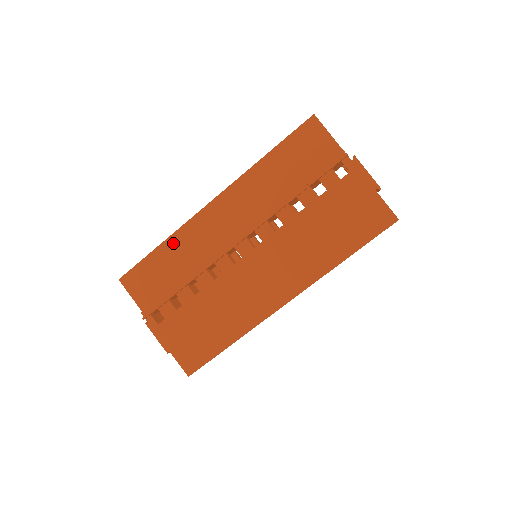
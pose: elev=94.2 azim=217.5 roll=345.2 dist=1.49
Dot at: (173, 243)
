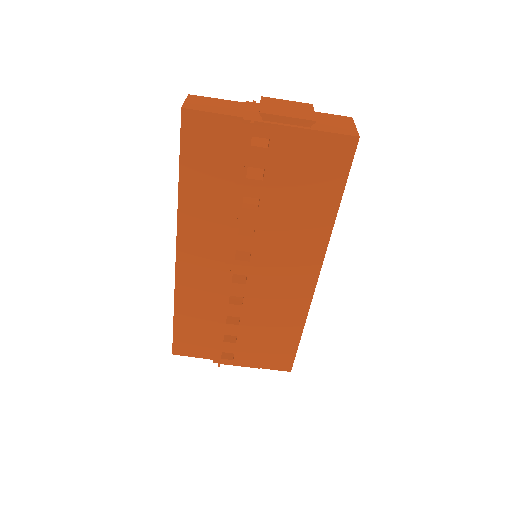
Dot at: (182, 305)
